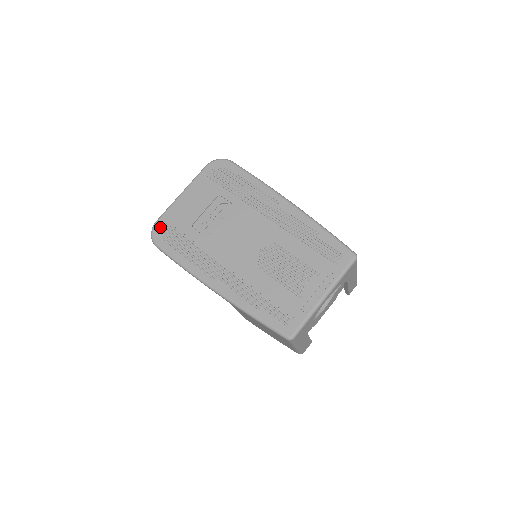
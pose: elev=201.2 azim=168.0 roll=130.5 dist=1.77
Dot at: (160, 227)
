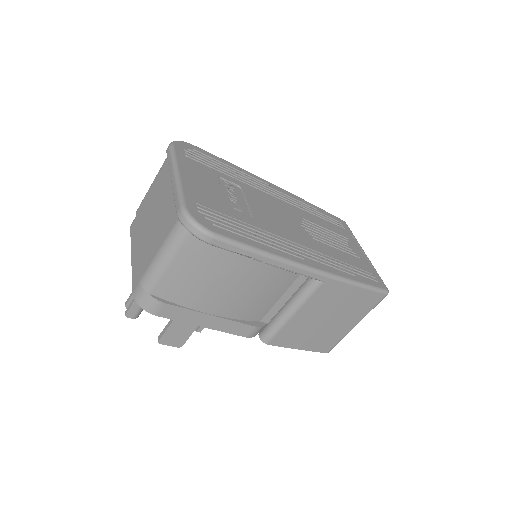
Dot at: (197, 212)
